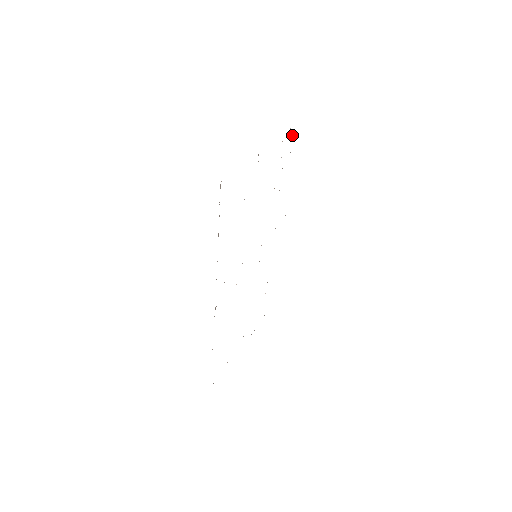
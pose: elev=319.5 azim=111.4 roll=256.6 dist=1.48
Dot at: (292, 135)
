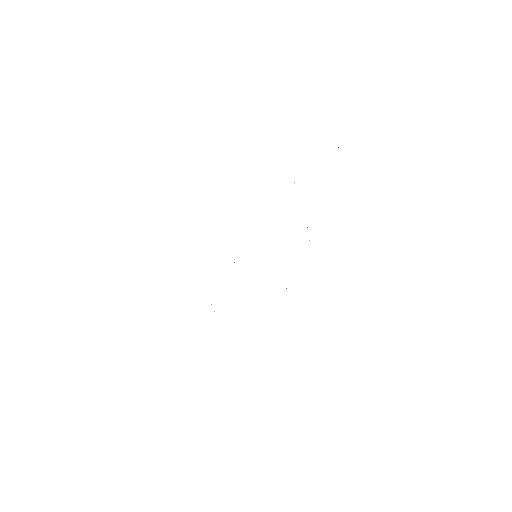
Dot at: occluded
